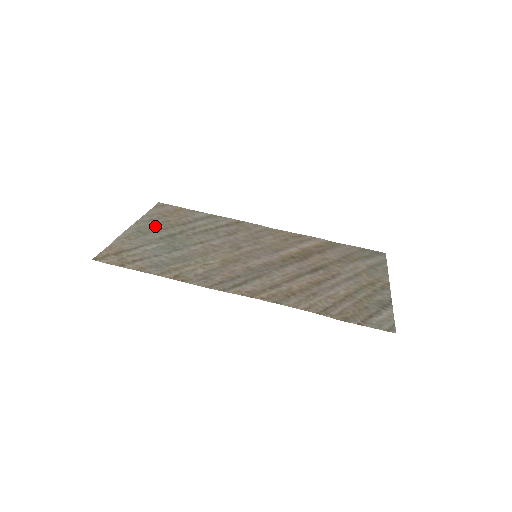
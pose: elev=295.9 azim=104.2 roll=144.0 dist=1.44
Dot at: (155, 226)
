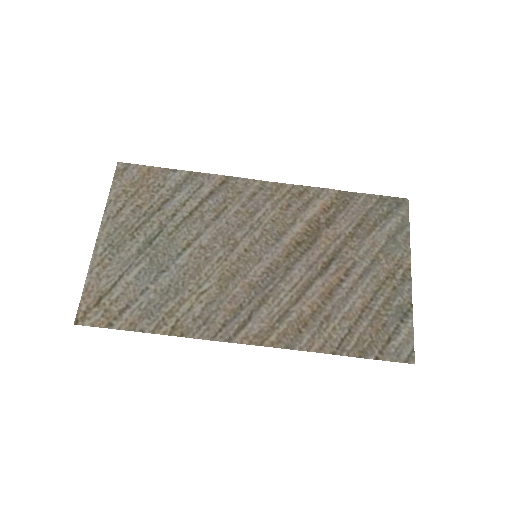
Dot at: (126, 225)
